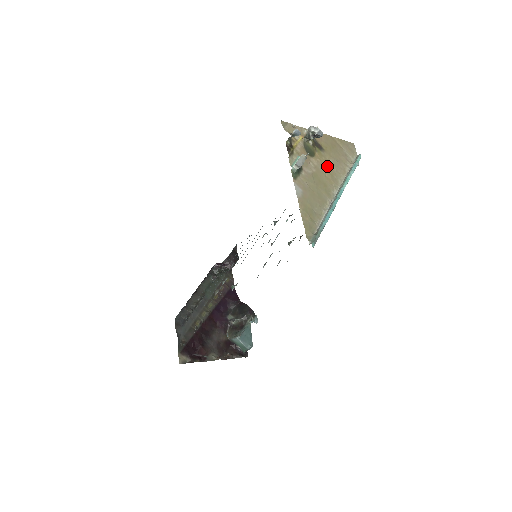
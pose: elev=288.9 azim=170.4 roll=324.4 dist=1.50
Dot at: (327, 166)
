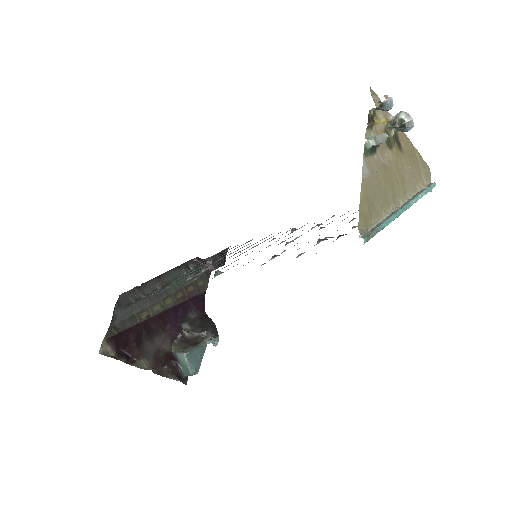
Dot at: (400, 169)
